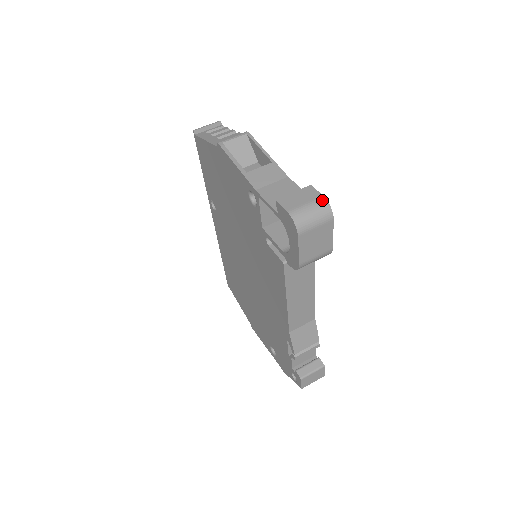
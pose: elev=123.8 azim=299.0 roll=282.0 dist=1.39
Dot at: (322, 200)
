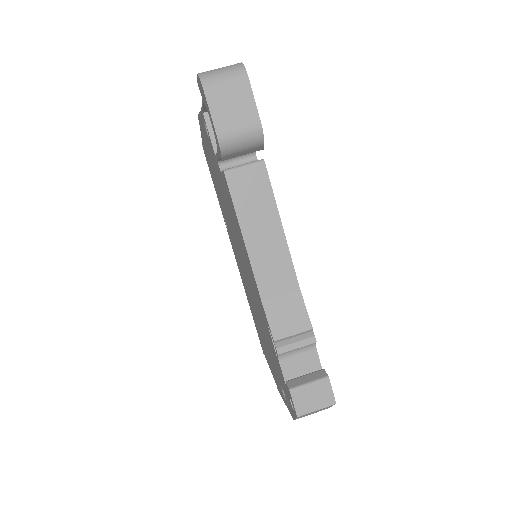
Dot at: (237, 63)
